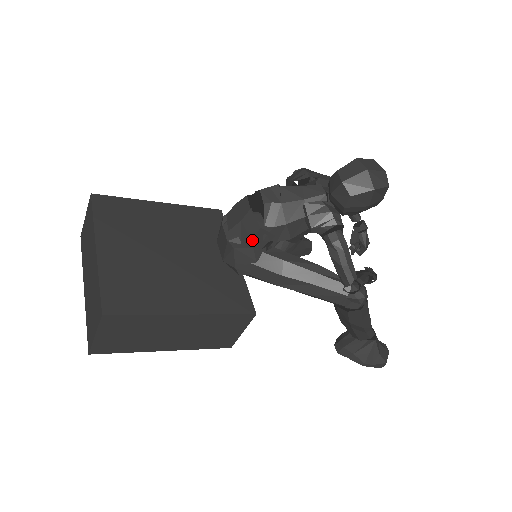
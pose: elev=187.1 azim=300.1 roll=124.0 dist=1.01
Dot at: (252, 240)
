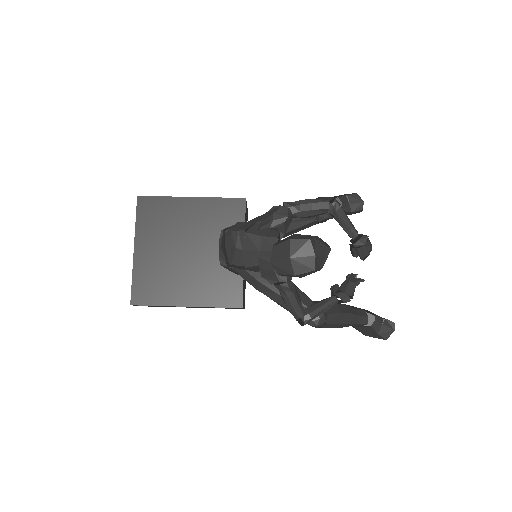
Dot at: (229, 266)
